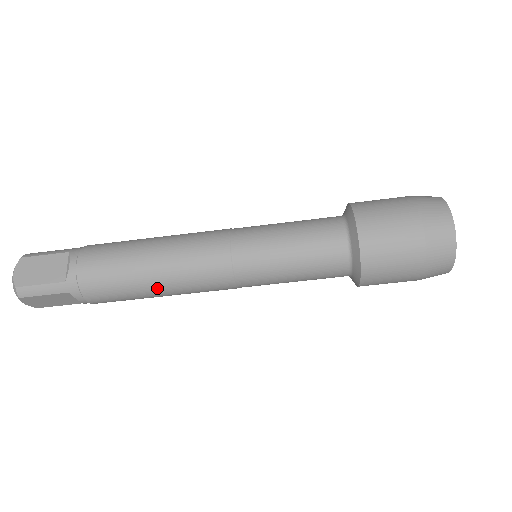
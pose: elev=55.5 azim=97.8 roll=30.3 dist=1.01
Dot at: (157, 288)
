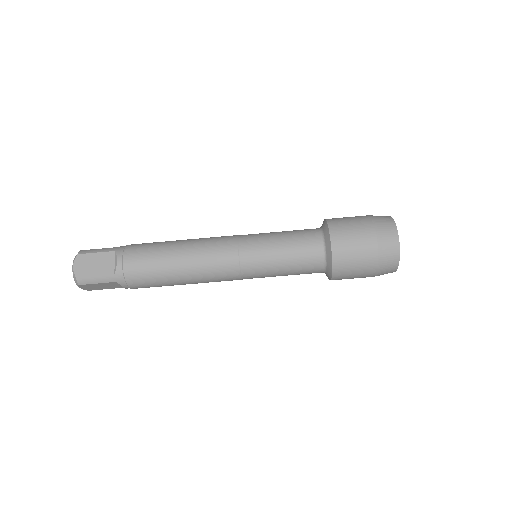
Dot at: (183, 280)
